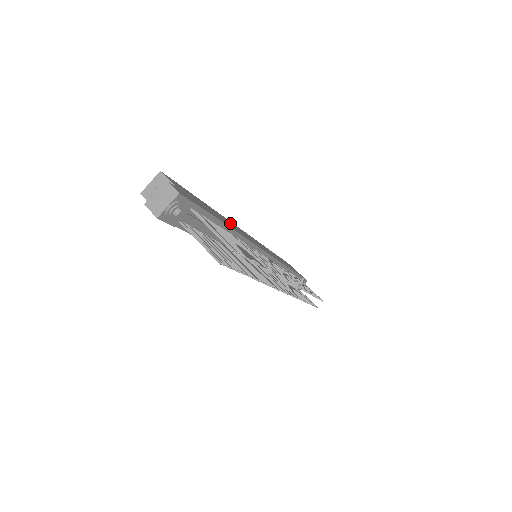
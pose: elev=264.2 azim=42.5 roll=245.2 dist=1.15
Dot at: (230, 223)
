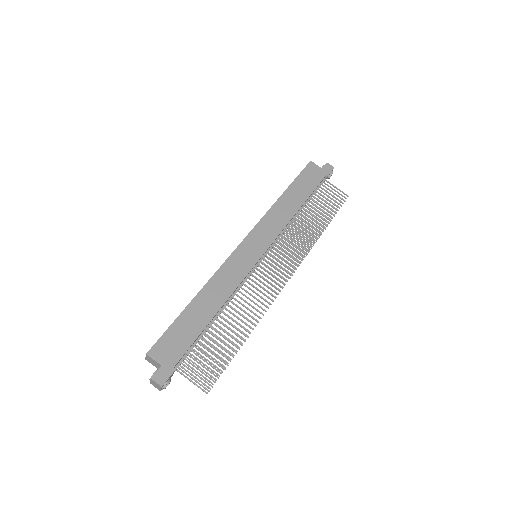
Dot at: (217, 285)
